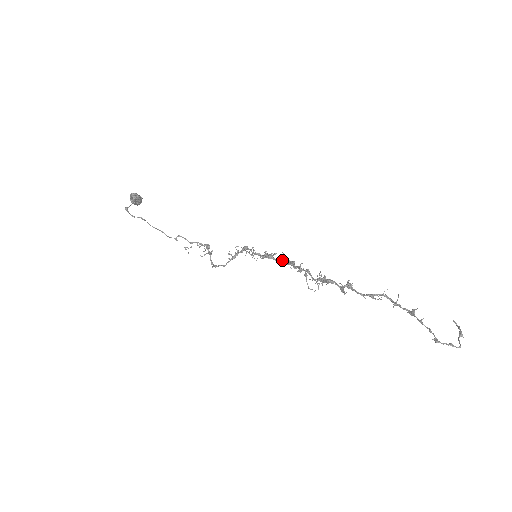
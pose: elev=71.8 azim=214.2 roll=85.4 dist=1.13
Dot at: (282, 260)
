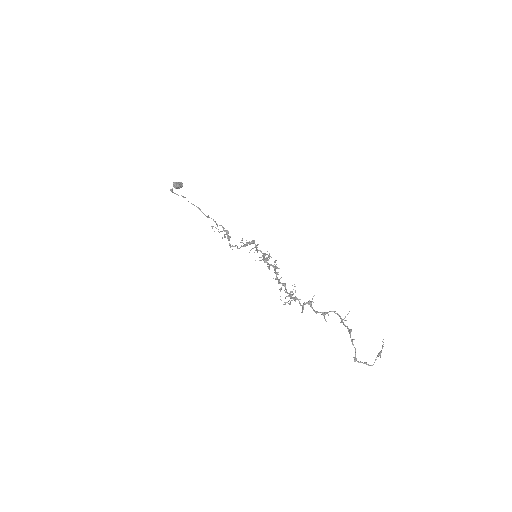
Dot at: (272, 266)
